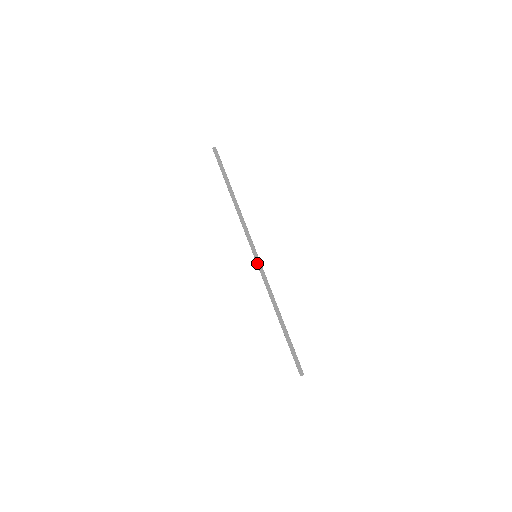
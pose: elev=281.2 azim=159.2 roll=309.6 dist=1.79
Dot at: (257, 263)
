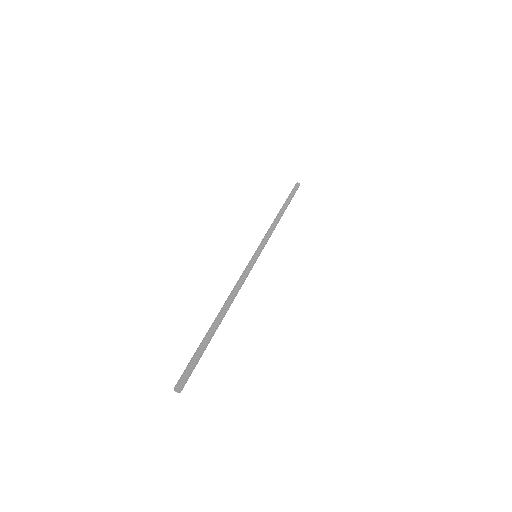
Dot at: (252, 259)
